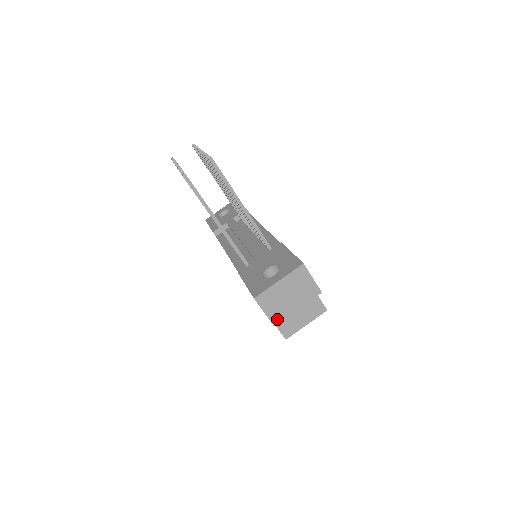
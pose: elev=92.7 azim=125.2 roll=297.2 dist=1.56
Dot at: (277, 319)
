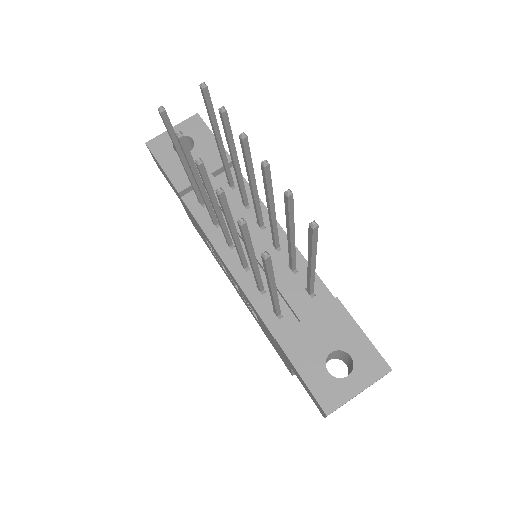
Dot at: occluded
